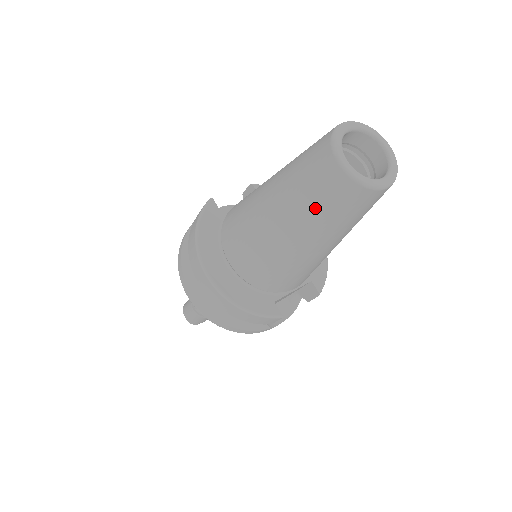
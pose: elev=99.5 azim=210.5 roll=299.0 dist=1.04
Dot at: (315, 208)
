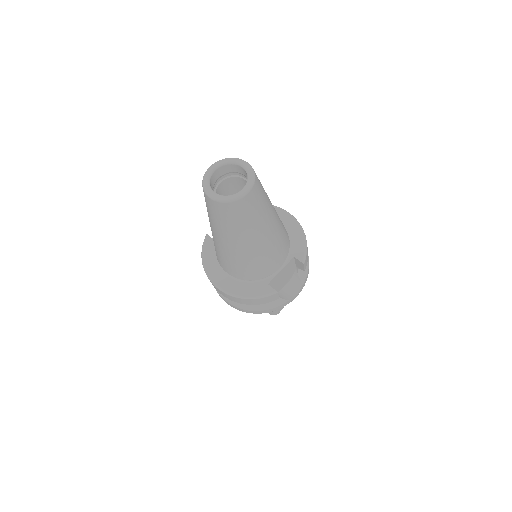
Dot at: (223, 224)
